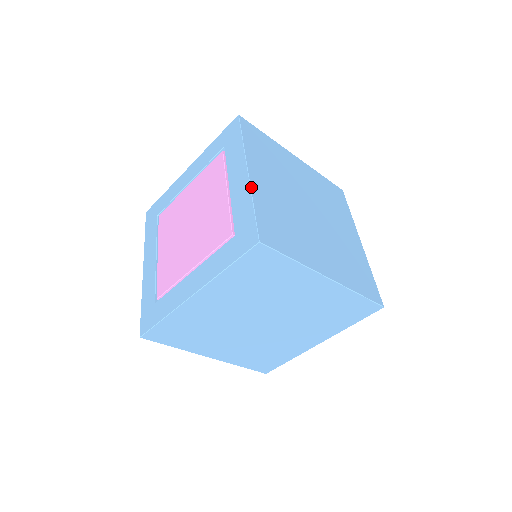
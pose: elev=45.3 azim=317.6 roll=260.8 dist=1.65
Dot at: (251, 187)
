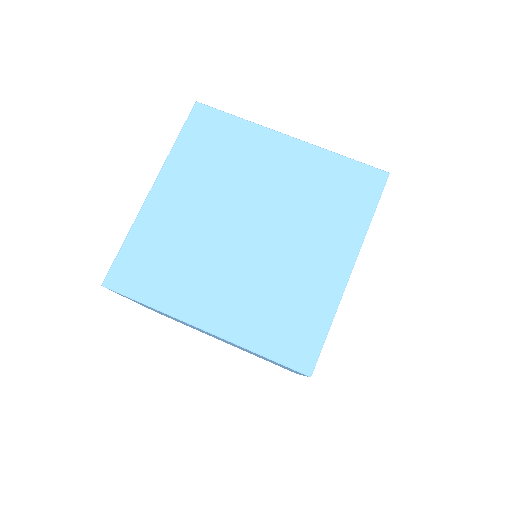
Dot at: (139, 214)
